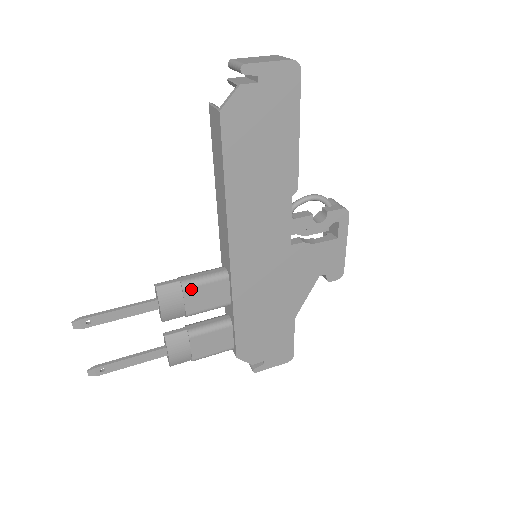
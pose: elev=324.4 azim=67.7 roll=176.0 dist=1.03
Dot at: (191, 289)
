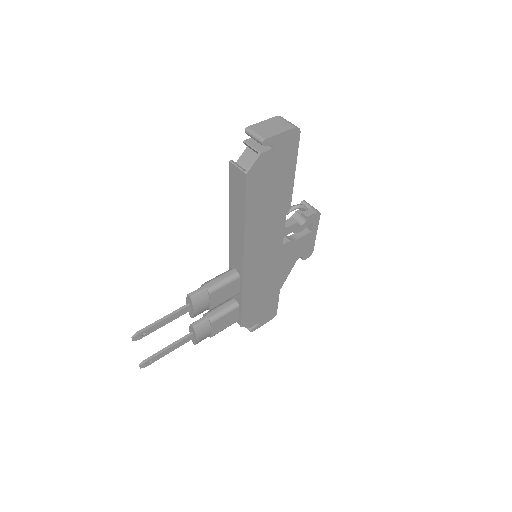
Dot at: (215, 292)
